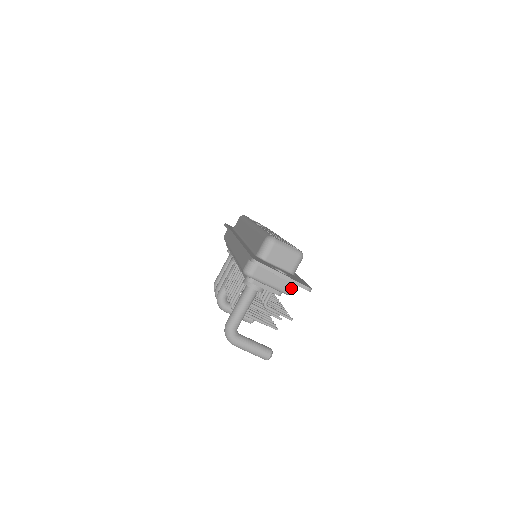
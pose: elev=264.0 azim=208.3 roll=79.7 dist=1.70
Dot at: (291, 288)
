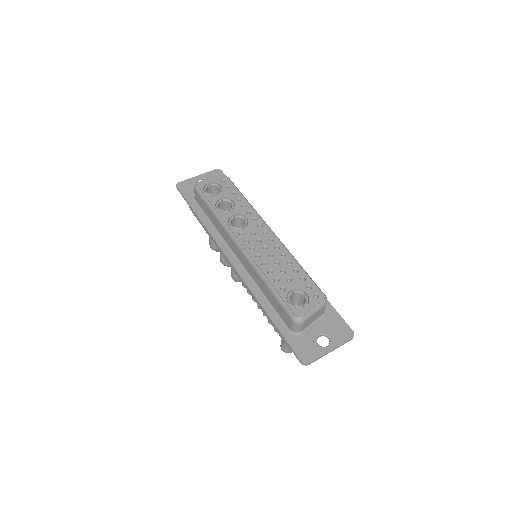
Dot at: occluded
